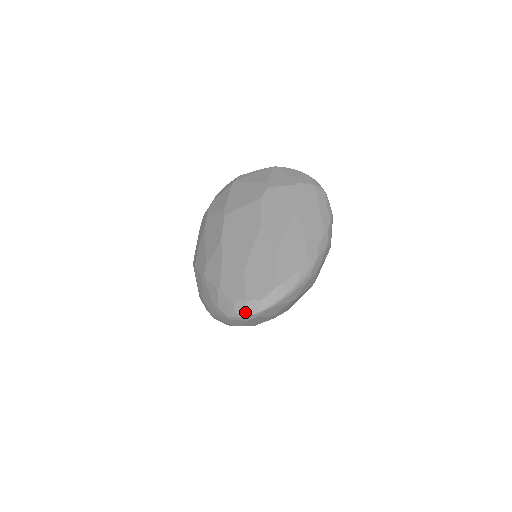
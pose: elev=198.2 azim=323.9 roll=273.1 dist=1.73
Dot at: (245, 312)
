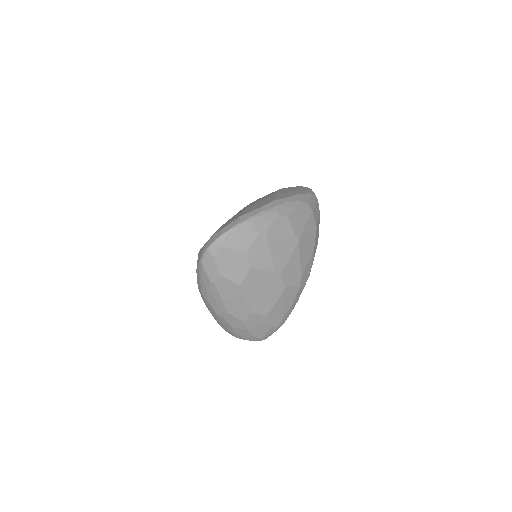
Dot at: (210, 243)
